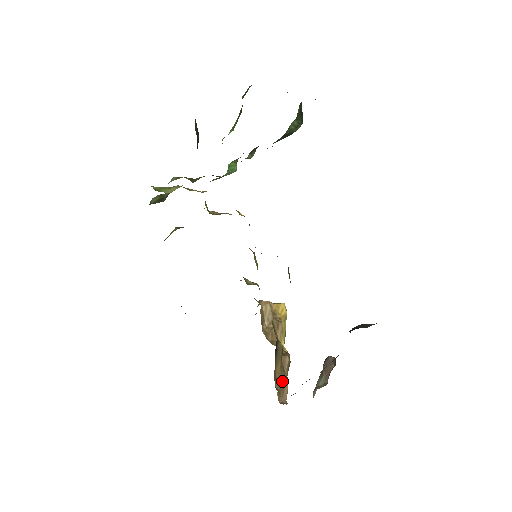
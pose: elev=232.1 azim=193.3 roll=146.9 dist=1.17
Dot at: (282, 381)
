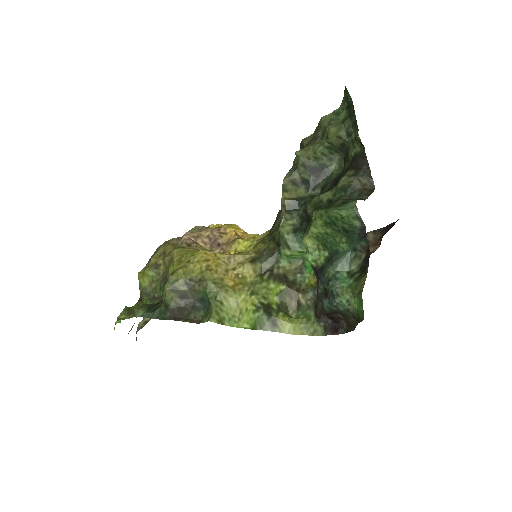
Dot at: occluded
